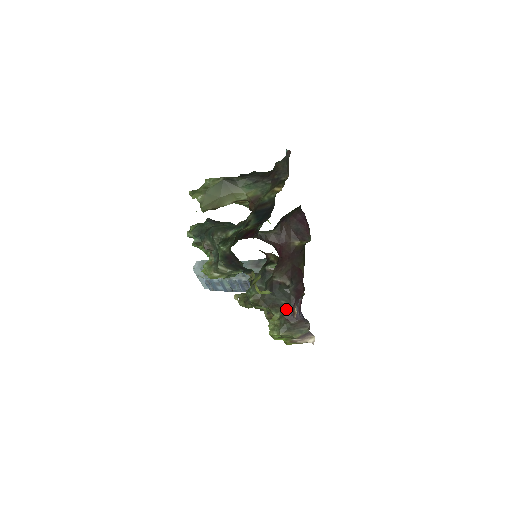
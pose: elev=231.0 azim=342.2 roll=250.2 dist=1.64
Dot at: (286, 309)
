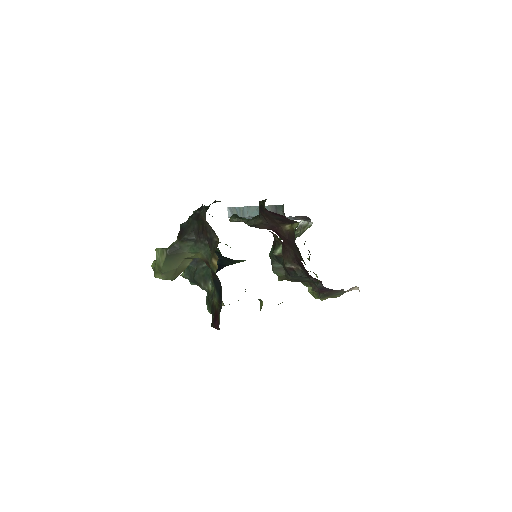
Dot at: (313, 284)
